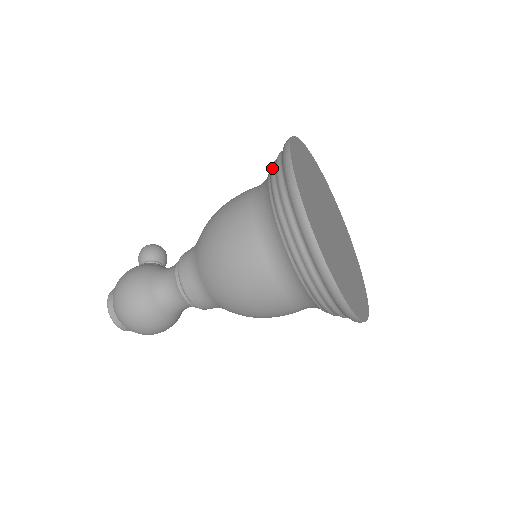
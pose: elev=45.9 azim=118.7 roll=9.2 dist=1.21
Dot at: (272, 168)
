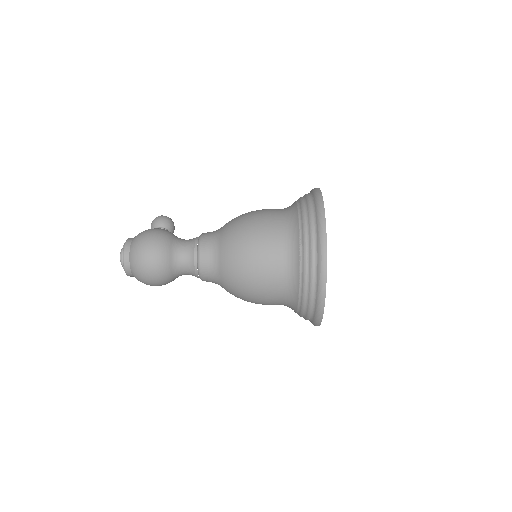
Dot at: (303, 202)
